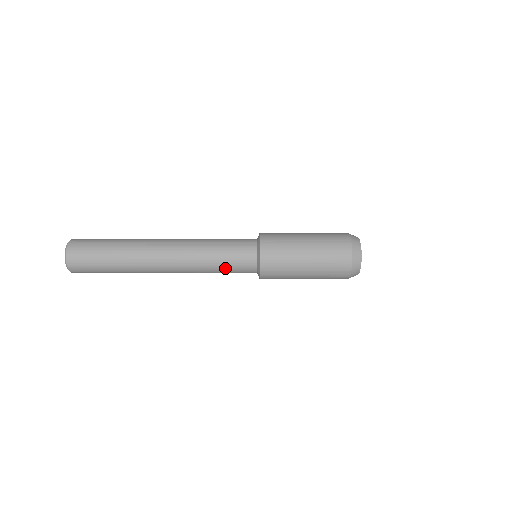
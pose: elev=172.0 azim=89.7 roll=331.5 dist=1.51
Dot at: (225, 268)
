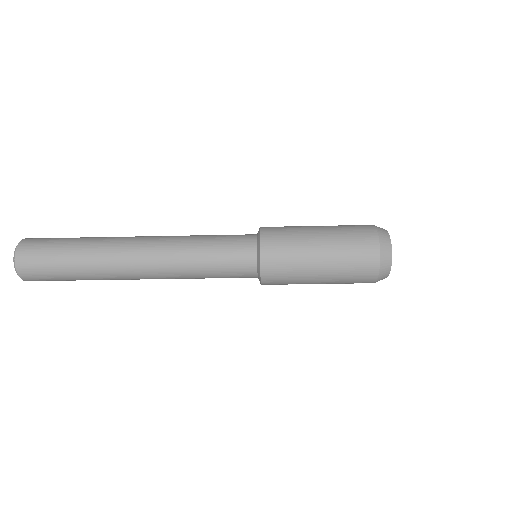
Dot at: (215, 257)
